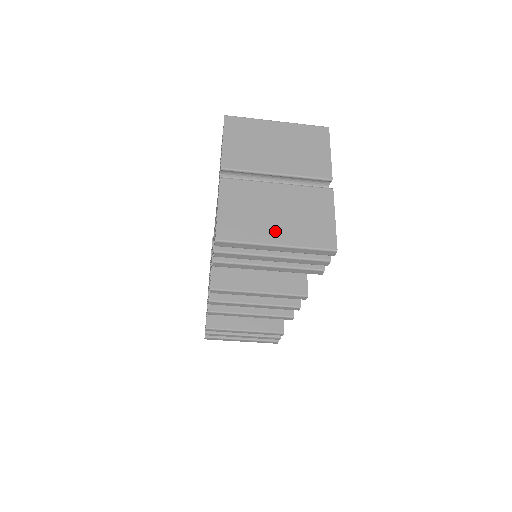
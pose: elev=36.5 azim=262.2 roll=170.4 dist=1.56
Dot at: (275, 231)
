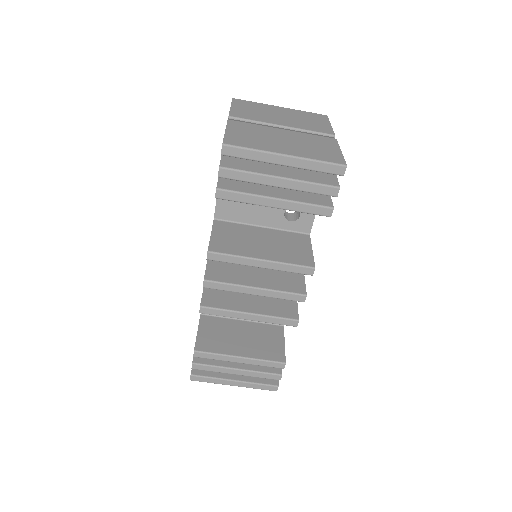
Dot at: (282, 148)
